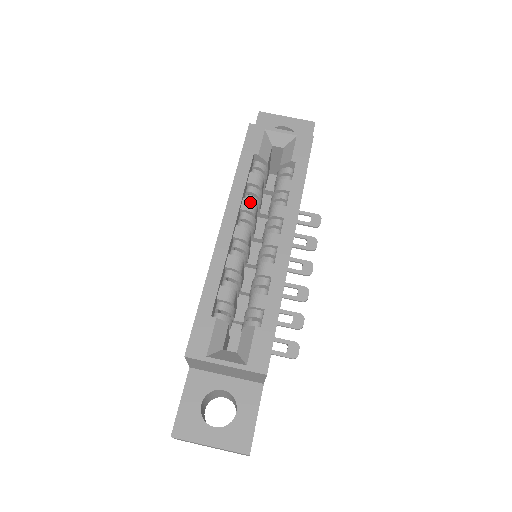
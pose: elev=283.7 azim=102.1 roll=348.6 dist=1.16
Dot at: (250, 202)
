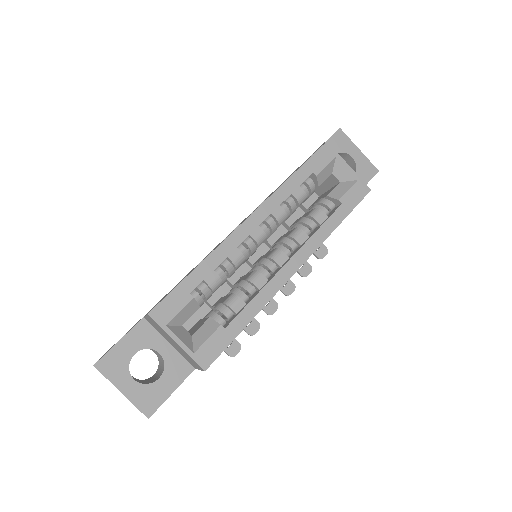
Dot at: (283, 213)
